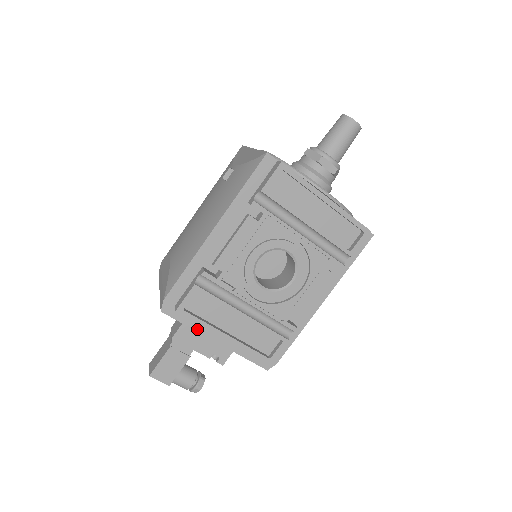
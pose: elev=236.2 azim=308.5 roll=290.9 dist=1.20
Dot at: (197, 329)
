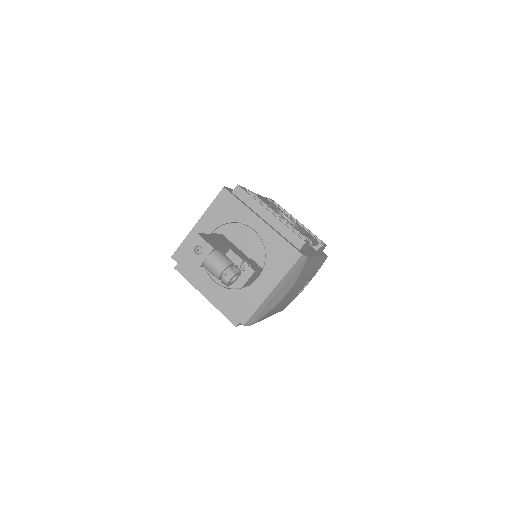
Dot at: (247, 207)
